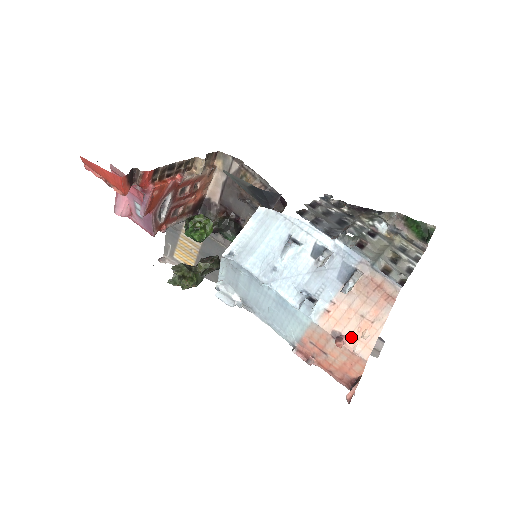
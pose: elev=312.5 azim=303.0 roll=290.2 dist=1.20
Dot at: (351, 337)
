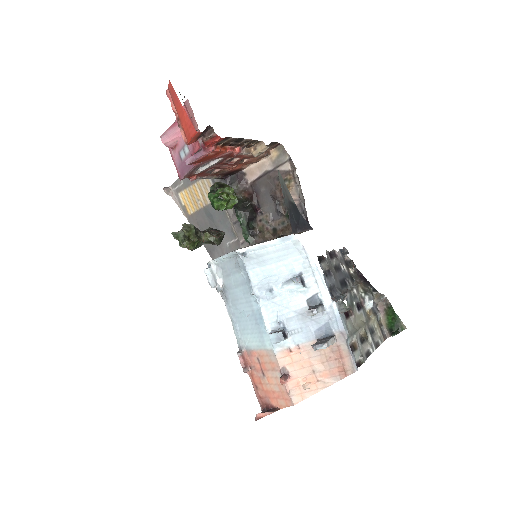
Dot at: (294, 381)
